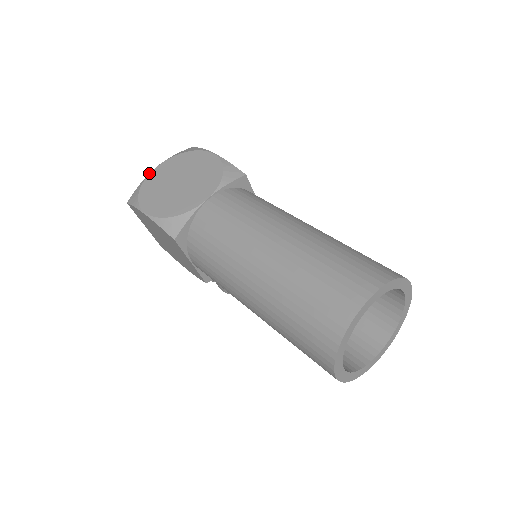
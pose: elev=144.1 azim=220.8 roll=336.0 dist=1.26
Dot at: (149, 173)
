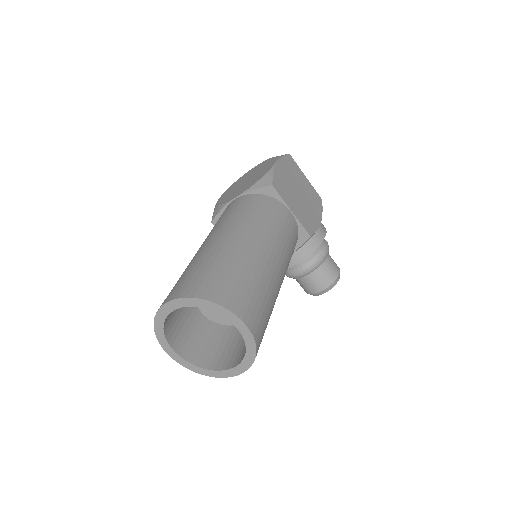
Dot at: occluded
